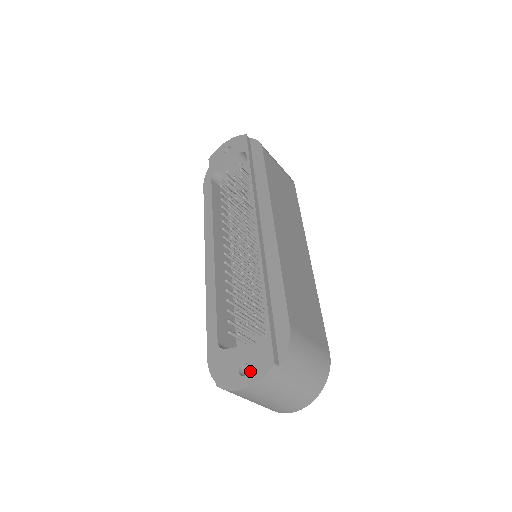
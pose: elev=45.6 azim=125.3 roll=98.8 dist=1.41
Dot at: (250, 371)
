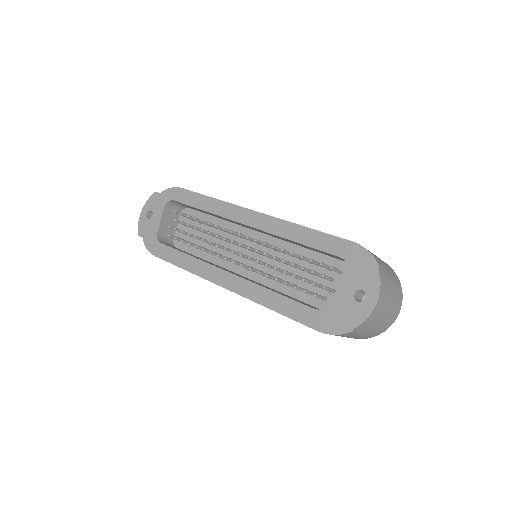
Dot at: (366, 291)
